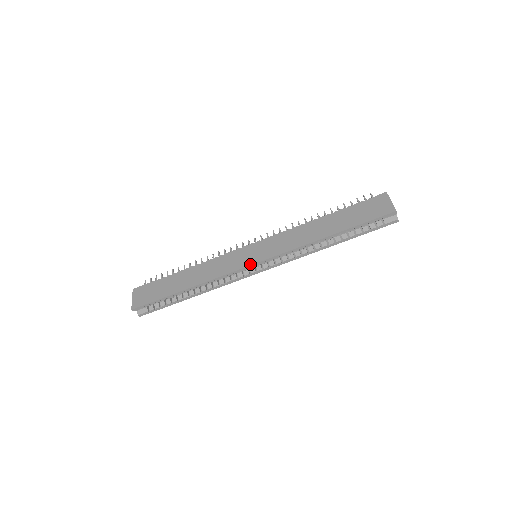
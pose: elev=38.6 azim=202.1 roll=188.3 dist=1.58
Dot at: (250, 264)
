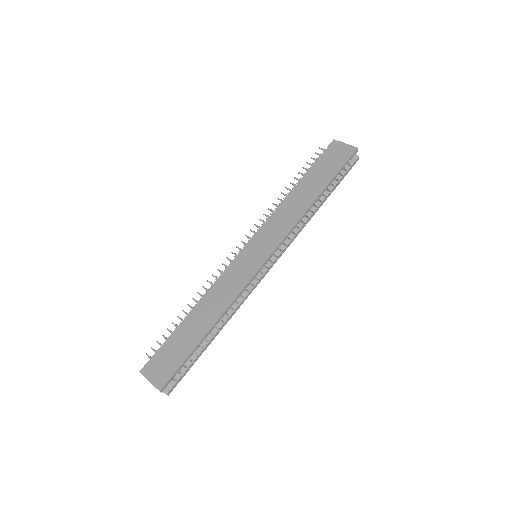
Dot at: (262, 263)
